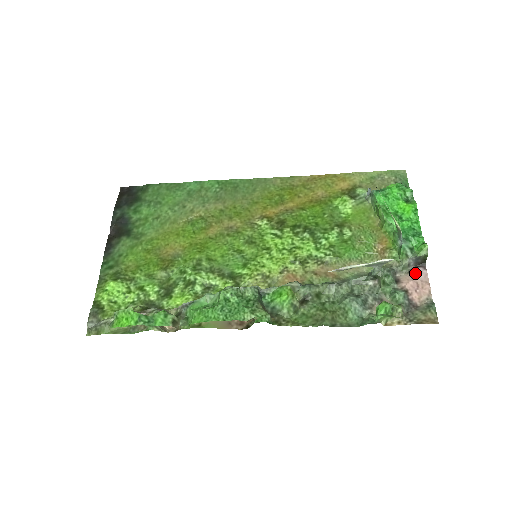
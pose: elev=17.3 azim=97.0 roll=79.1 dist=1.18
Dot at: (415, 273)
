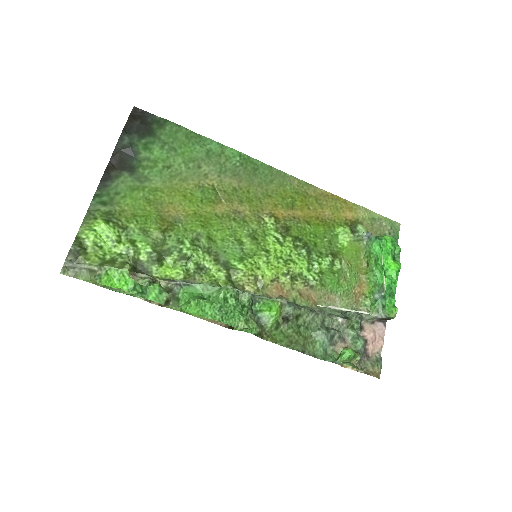
Dot at: (377, 326)
